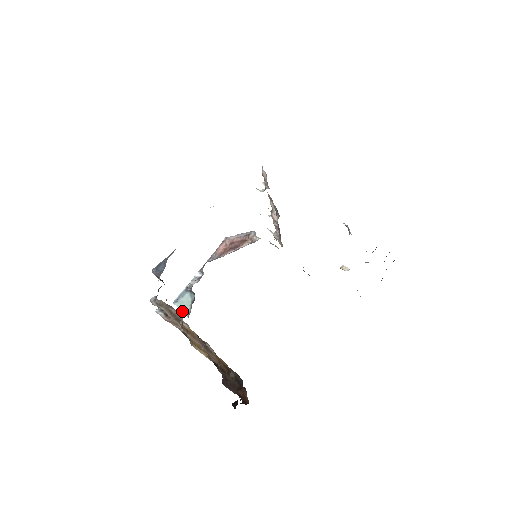
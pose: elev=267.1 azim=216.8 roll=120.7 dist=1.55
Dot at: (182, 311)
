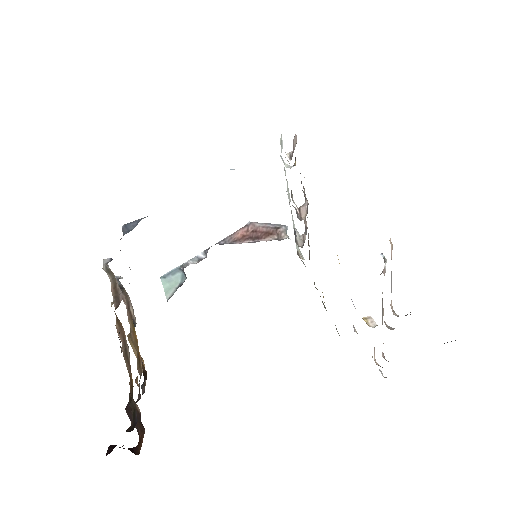
Dot at: (165, 291)
